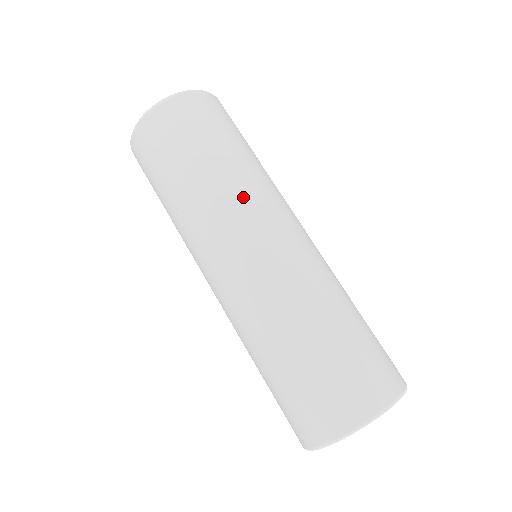
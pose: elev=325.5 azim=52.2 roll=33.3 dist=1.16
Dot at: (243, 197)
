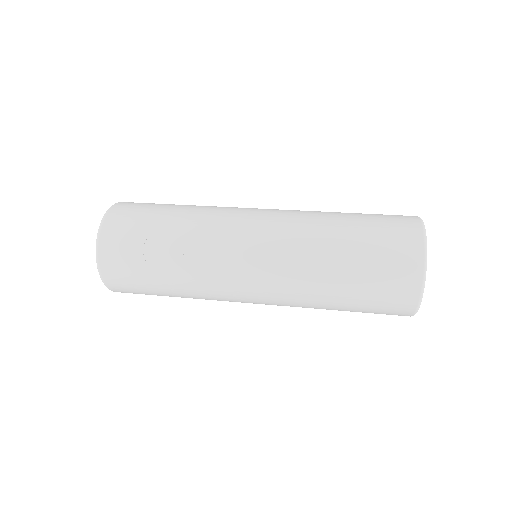
Dot at: (222, 207)
